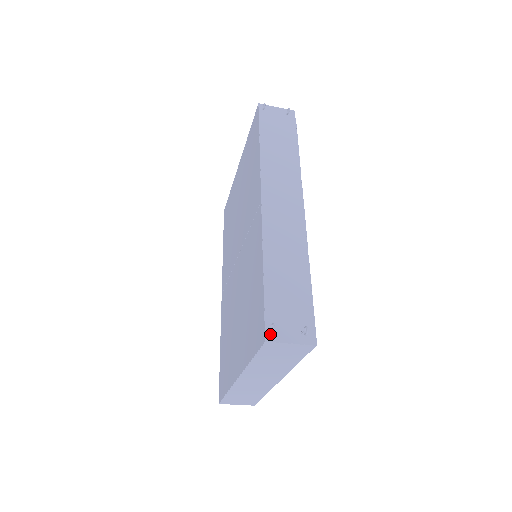
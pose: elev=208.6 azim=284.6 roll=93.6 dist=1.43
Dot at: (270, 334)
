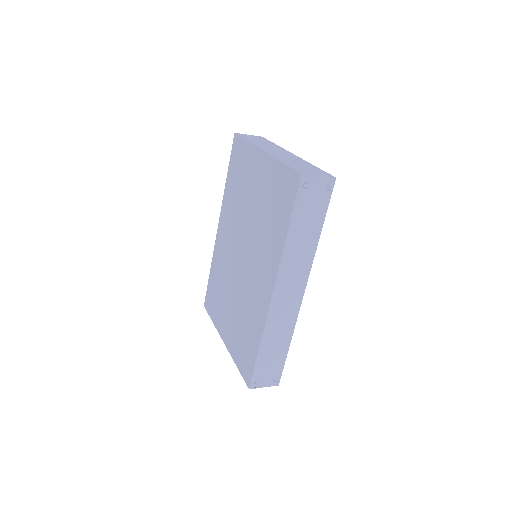
Dot at: (253, 385)
